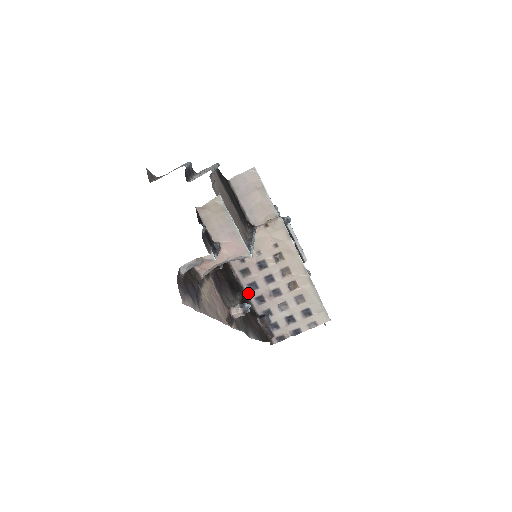
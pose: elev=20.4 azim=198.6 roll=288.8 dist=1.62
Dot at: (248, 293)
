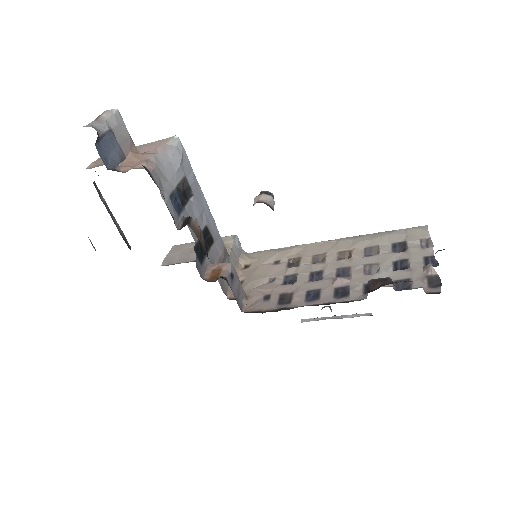
Dot at: (319, 304)
